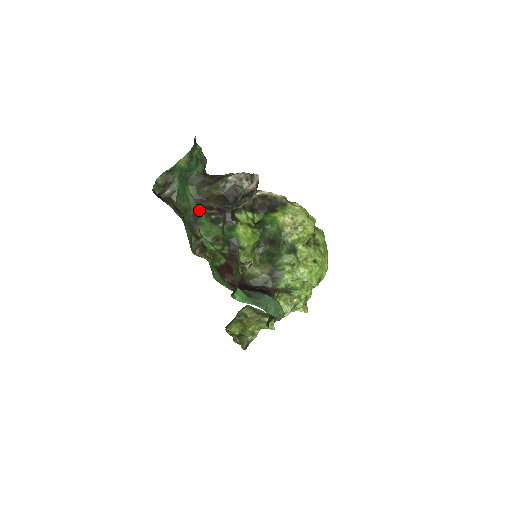
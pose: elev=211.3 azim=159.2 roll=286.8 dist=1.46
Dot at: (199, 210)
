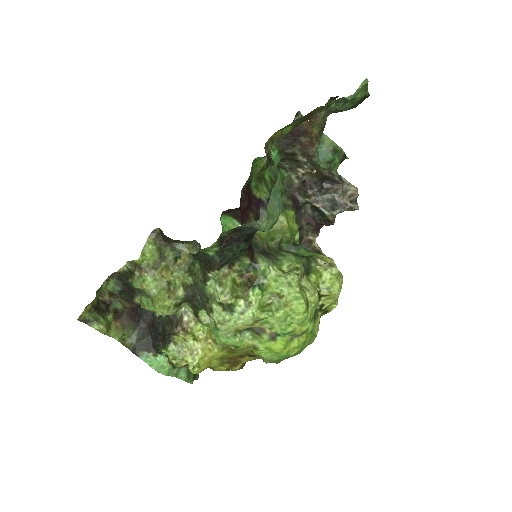
Dot at: occluded
